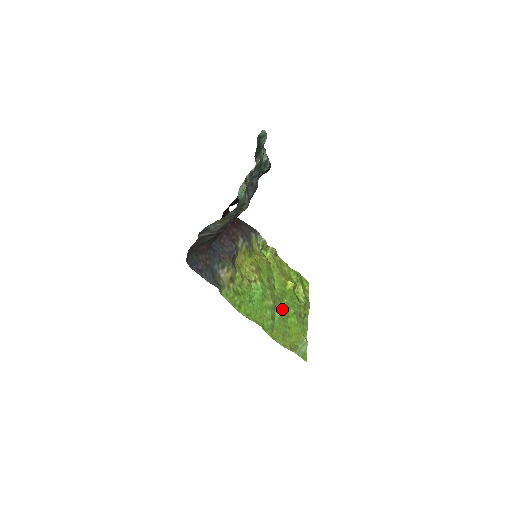
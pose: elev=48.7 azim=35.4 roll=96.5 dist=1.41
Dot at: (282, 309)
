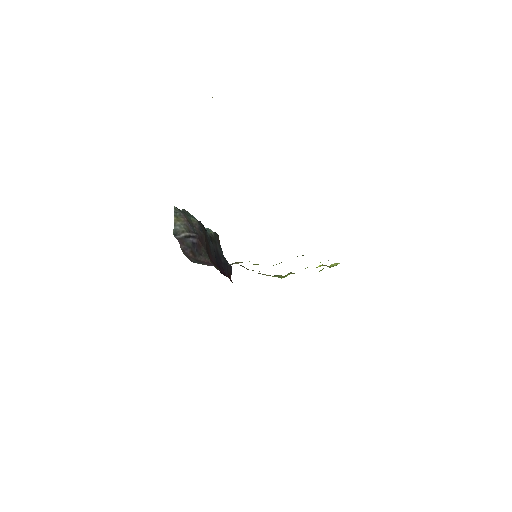
Dot at: occluded
